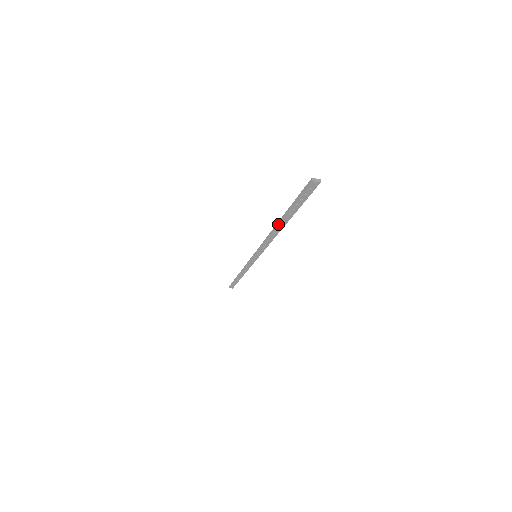
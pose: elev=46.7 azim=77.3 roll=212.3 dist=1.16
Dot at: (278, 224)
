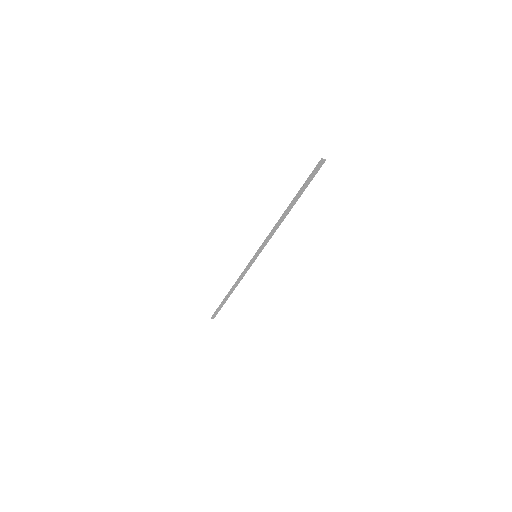
Dot at: (288, 208)
